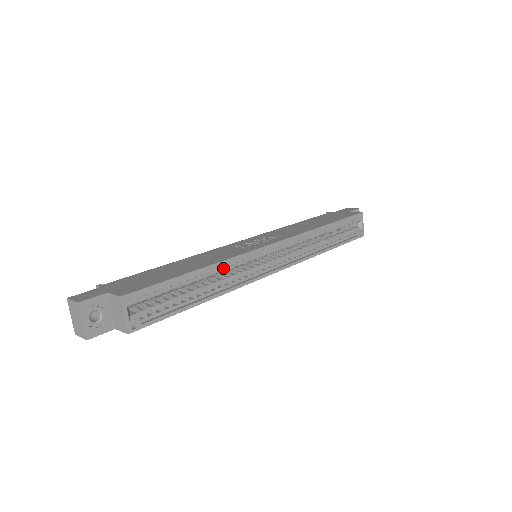
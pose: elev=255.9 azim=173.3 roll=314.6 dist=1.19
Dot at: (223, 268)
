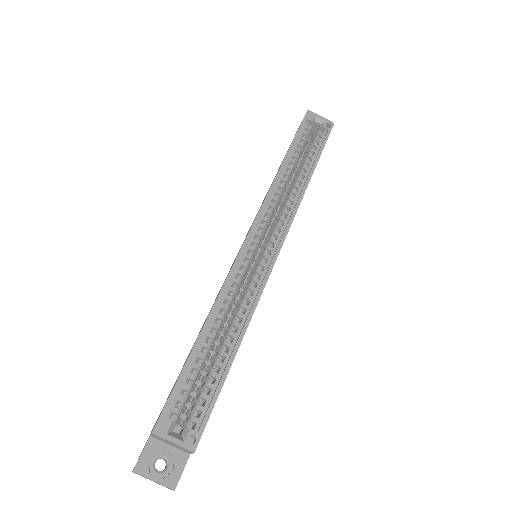
Dot at: (226, 304)
